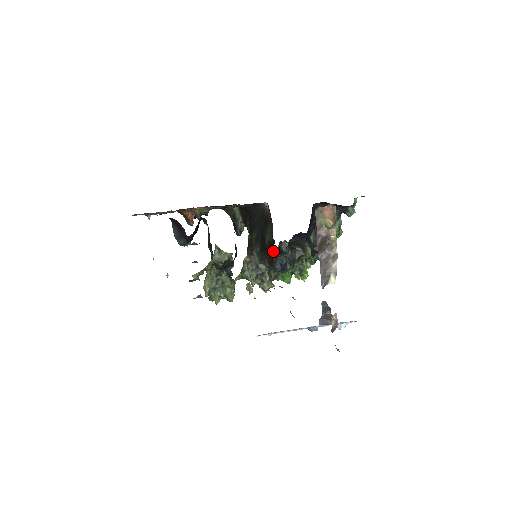
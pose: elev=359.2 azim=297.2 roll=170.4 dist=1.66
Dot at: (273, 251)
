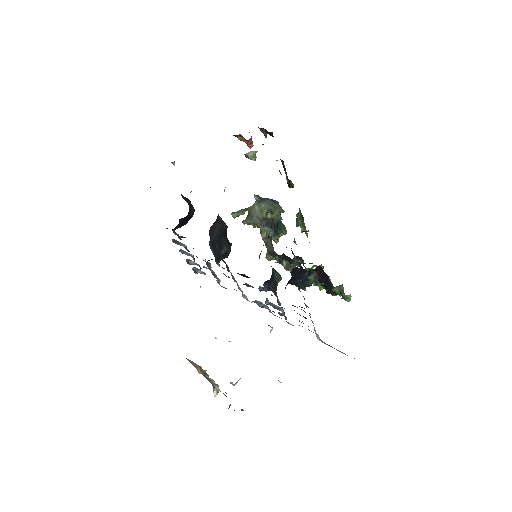
Dot at: occluded
